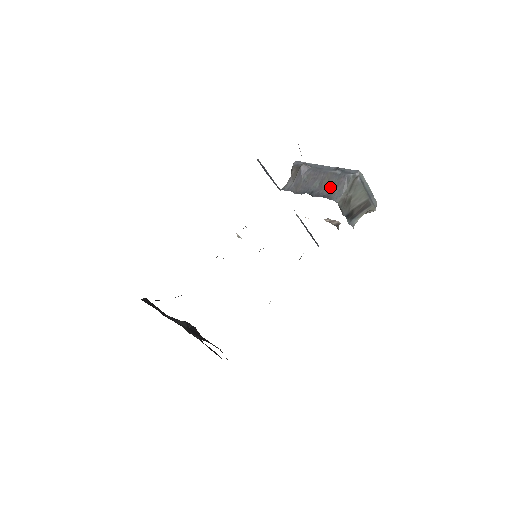
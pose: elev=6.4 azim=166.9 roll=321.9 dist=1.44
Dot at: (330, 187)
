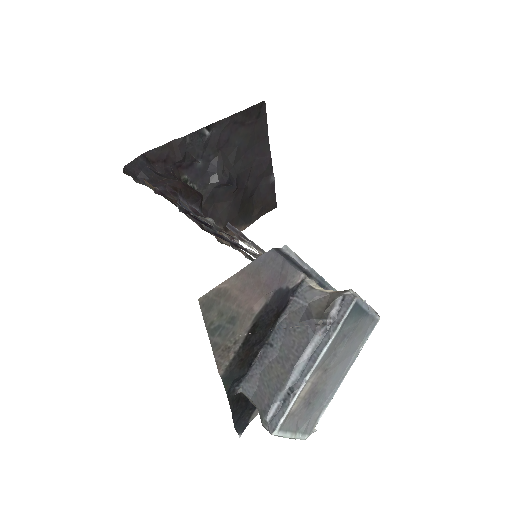
Dot at: (266, 378)
